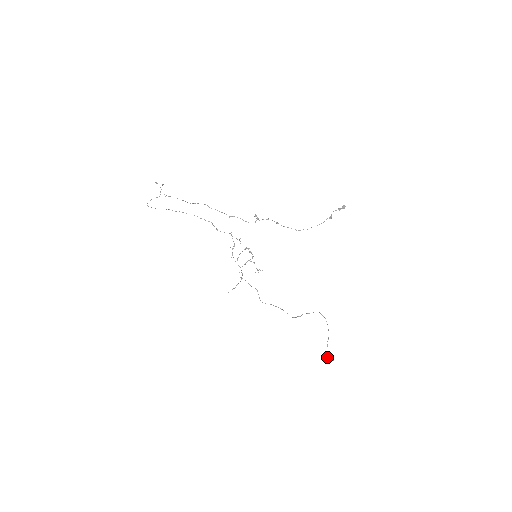
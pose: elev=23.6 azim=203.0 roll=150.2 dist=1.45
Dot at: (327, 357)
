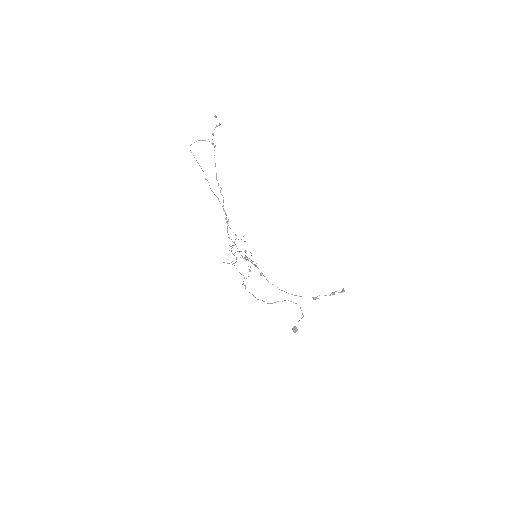
Dot at: (293, 327)
